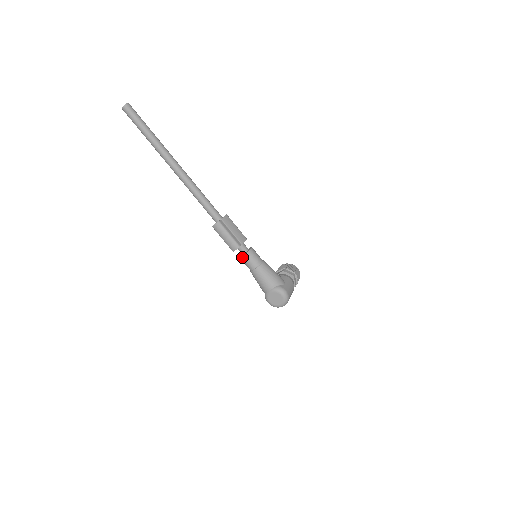
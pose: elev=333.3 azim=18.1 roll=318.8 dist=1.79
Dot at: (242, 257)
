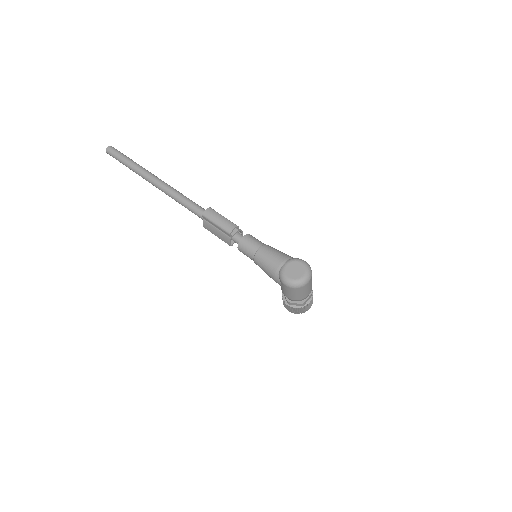
Dot at: (242, 240)
